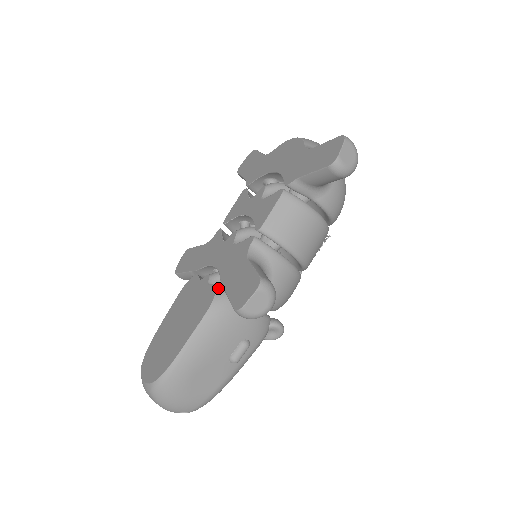
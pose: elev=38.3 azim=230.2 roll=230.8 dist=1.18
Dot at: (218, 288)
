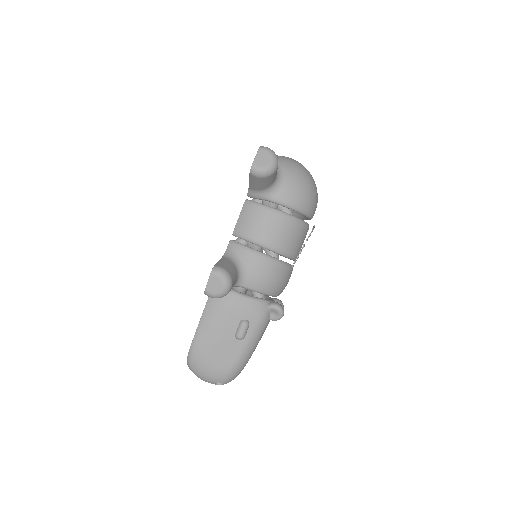
Dot at: occluded
